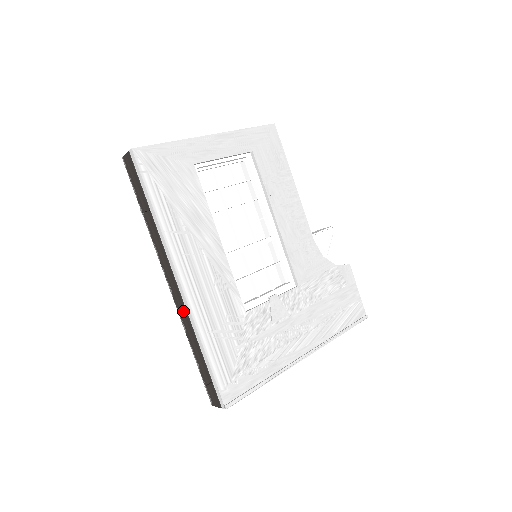
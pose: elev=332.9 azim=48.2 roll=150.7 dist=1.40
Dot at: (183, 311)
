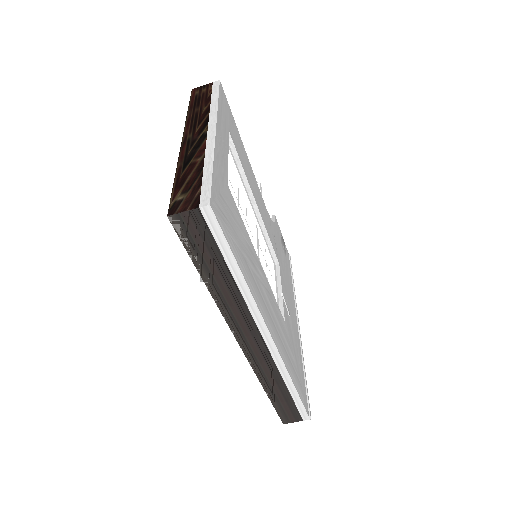
Dot at: (266, 364)
